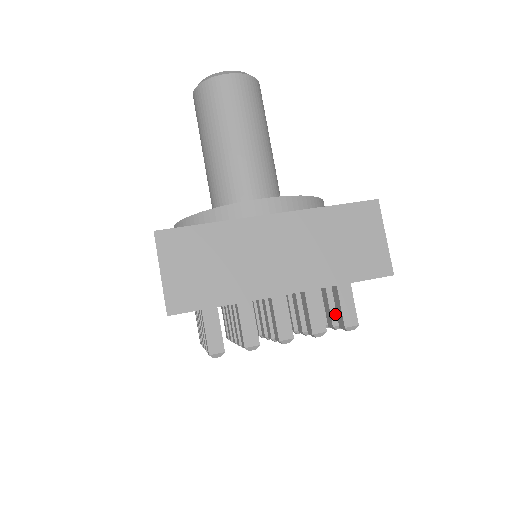
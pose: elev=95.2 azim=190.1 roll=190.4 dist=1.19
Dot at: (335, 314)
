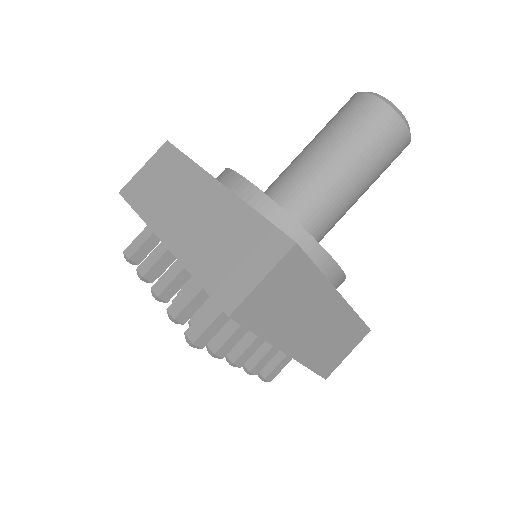
Dot at: occluded
